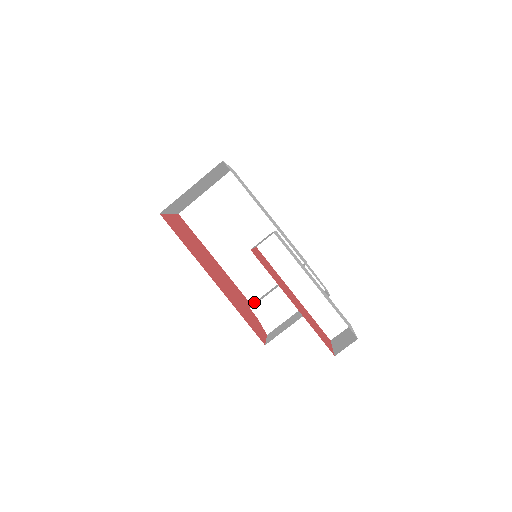
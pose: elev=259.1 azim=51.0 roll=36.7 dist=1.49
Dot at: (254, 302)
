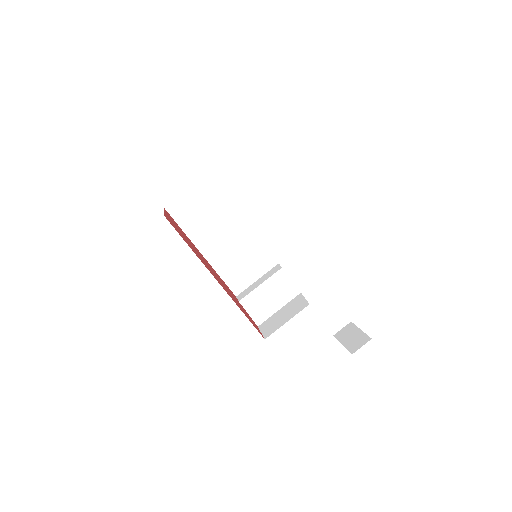
Dot at: (239, 294)
